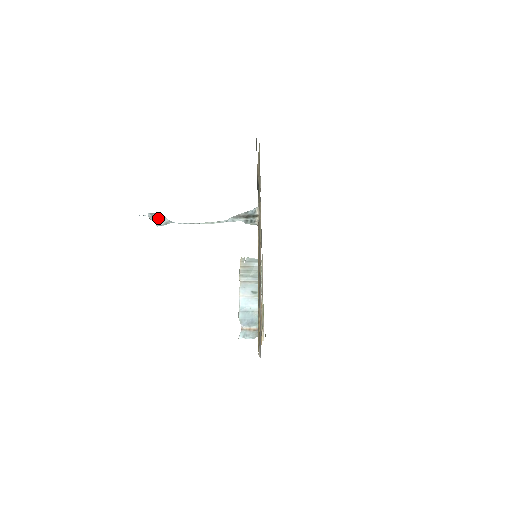
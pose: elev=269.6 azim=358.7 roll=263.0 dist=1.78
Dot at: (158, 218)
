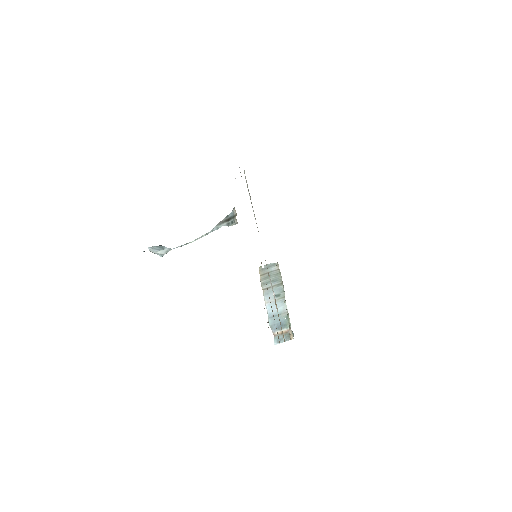
Dot at: (158, 249)
